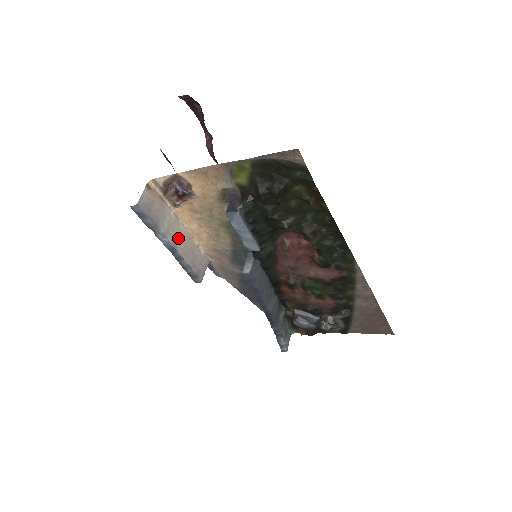
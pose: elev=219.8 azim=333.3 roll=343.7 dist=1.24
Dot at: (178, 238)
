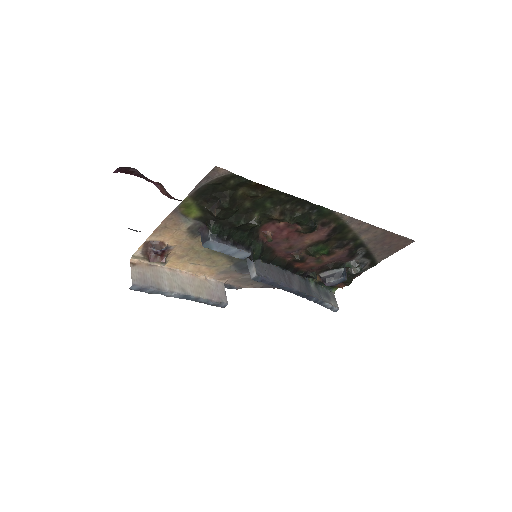
Dot at: (184, 285)
